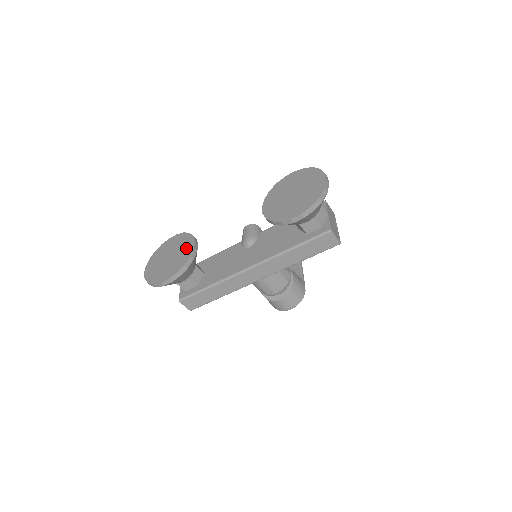
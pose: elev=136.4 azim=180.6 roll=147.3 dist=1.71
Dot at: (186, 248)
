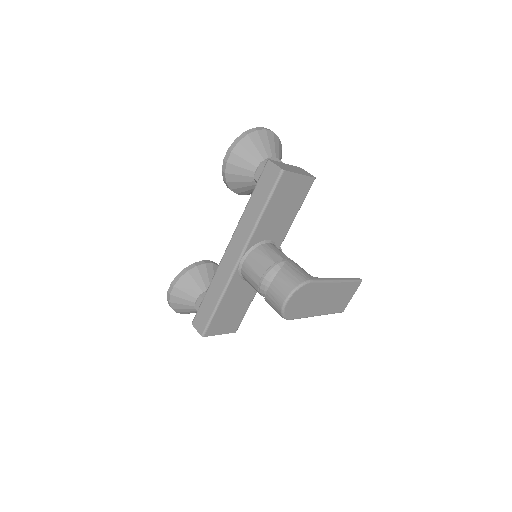
Dot at: occluded
